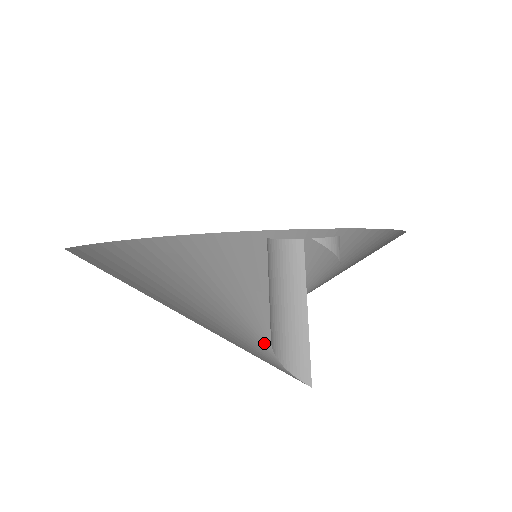
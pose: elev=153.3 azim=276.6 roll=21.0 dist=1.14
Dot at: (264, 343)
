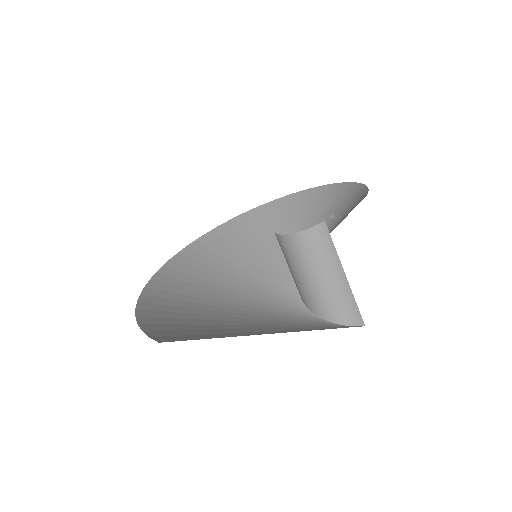
Dot at: (313, 318)
